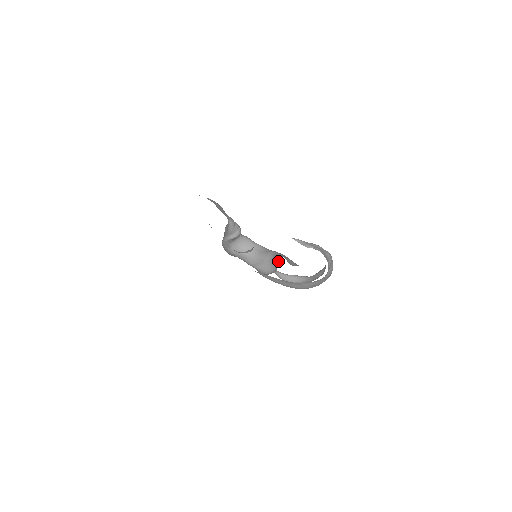
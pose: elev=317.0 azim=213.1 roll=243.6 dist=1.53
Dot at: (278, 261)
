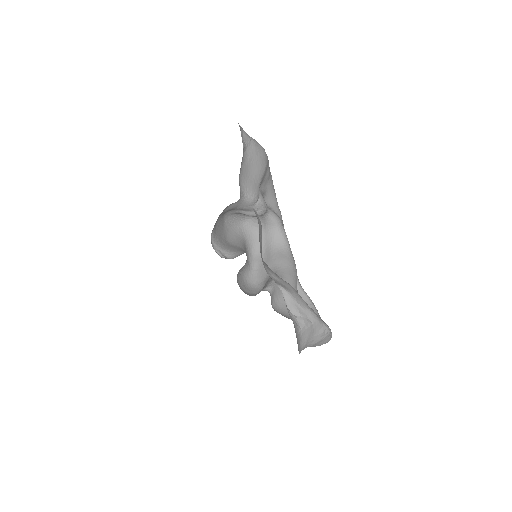
Dot at: (262, 289)
